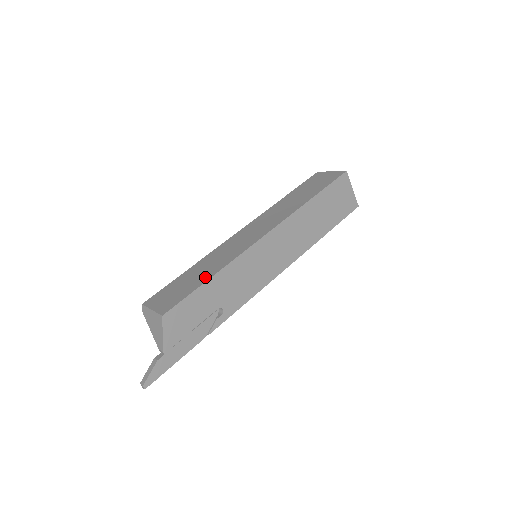
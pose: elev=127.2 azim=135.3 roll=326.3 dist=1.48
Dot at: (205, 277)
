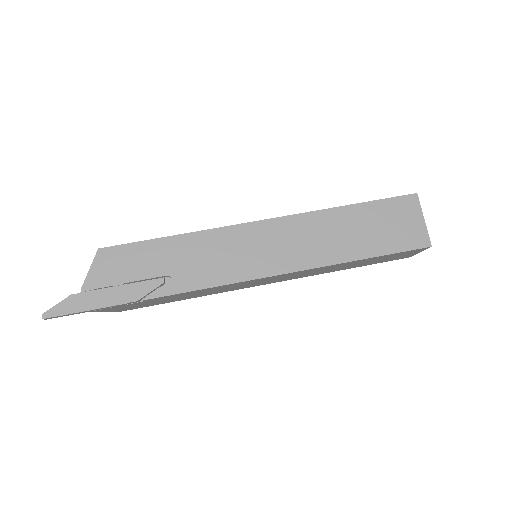
Dot at: occluded
